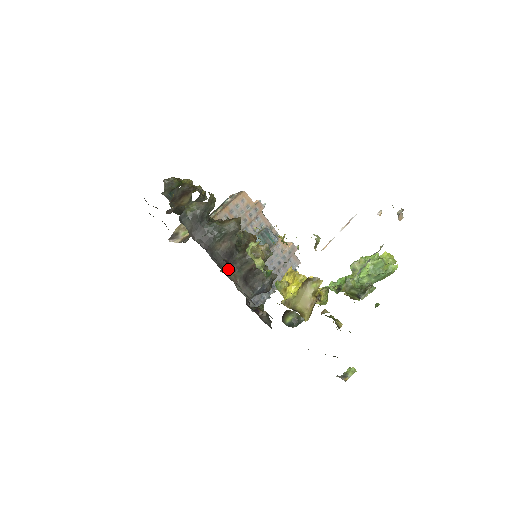
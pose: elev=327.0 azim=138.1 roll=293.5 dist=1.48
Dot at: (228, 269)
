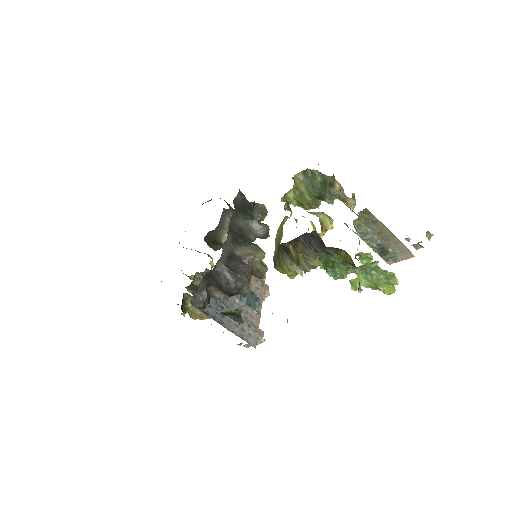
Dot at: (231, 235)
